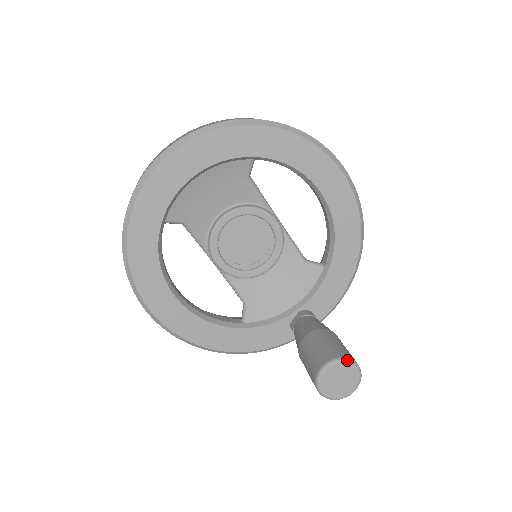
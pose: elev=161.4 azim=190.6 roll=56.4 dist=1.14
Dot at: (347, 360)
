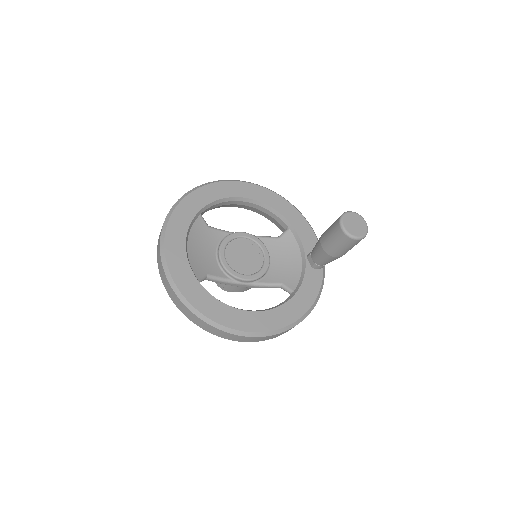
Dot at: (344, 213)
